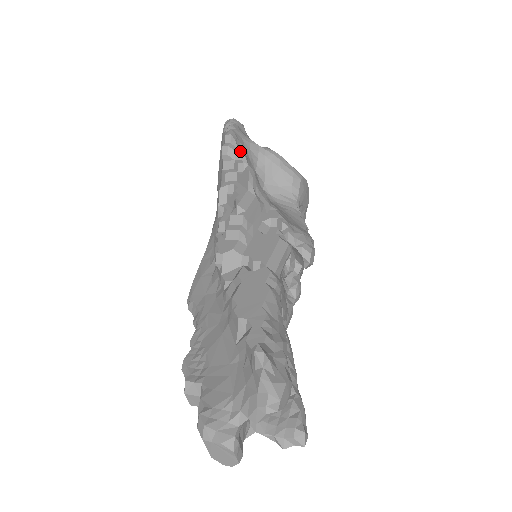
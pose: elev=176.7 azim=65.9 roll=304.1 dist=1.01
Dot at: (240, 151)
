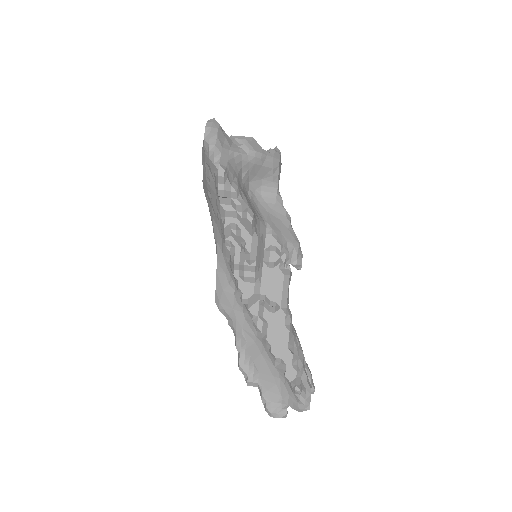
Dot at: (235, 192)
